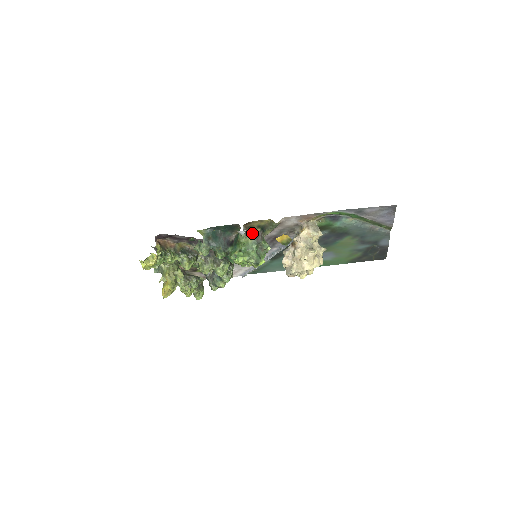
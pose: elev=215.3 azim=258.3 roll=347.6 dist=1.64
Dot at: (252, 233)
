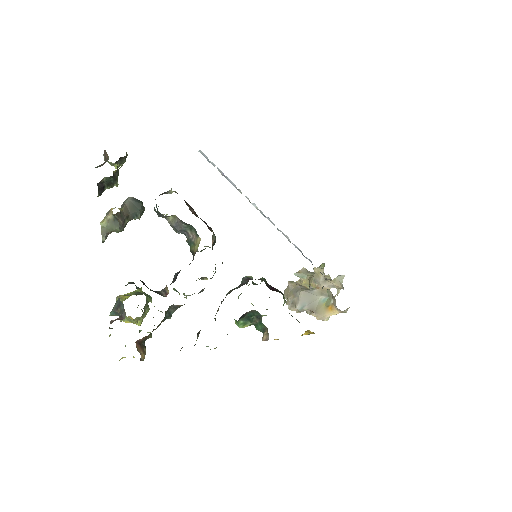
Dot at: occluded
